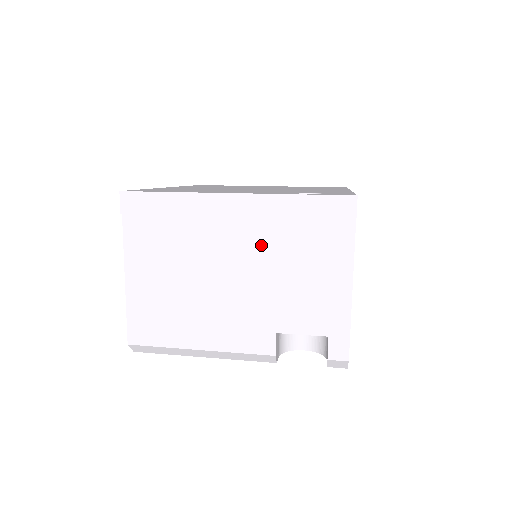
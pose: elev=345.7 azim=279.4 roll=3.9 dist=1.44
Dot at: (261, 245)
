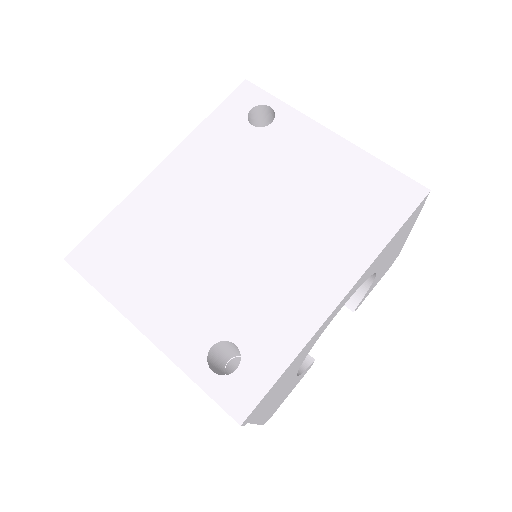
Dot at: occluded
